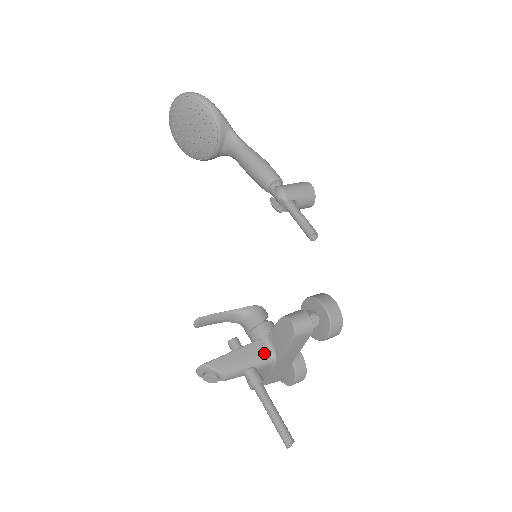
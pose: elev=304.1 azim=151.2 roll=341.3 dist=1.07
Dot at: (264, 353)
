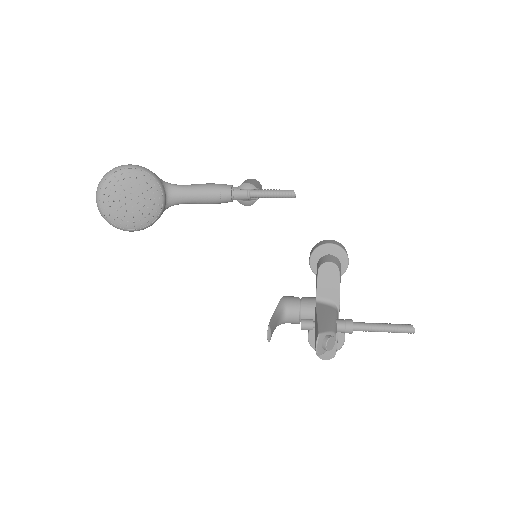
Dot at: (329, 308)
